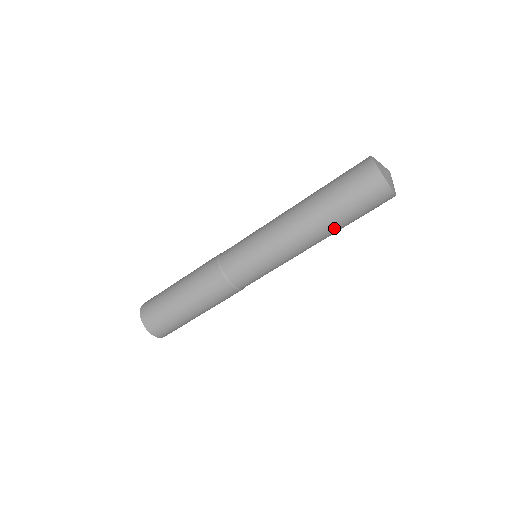
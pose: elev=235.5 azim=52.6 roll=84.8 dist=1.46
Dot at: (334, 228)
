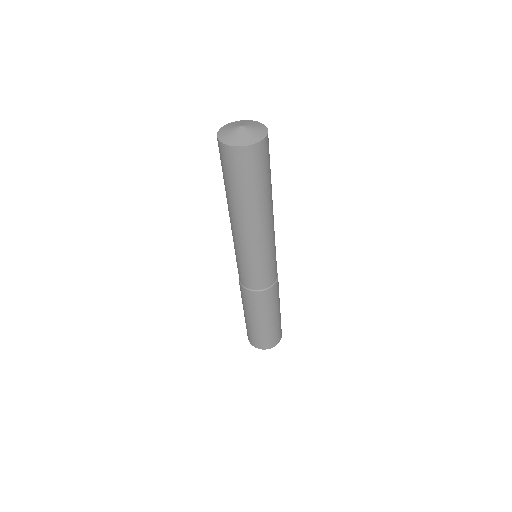
Dot at: (245, 206)
